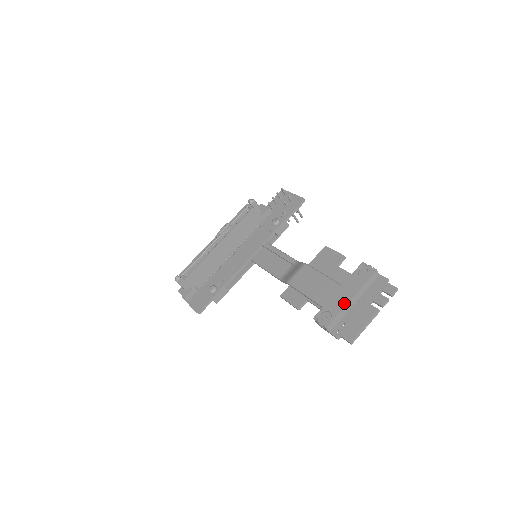
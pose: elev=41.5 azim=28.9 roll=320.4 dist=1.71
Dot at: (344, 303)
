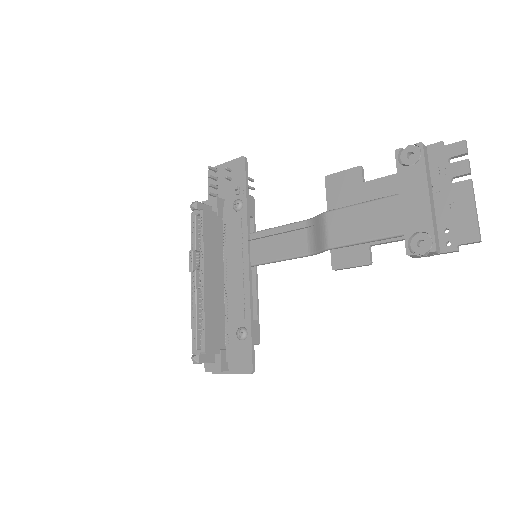
Dot at: (426, 207)
